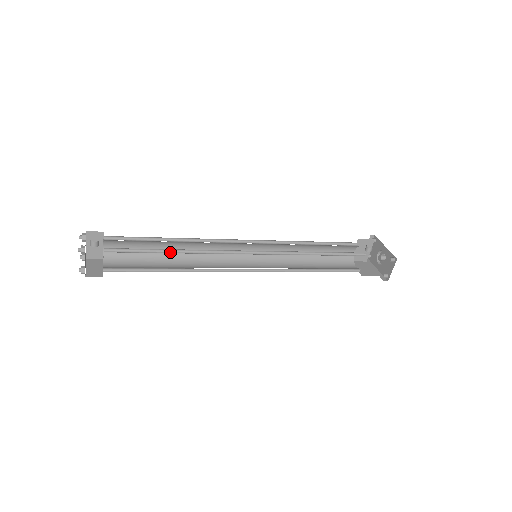
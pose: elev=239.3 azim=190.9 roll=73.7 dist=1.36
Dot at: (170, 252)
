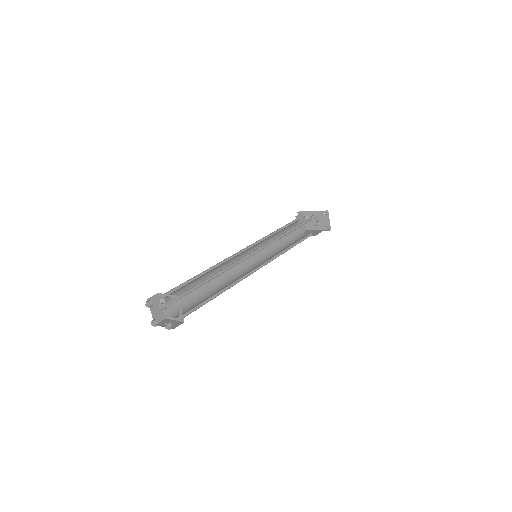
Dot at: (213, 278)
